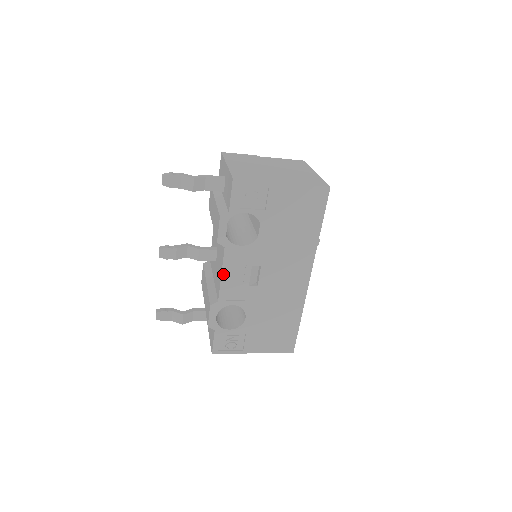
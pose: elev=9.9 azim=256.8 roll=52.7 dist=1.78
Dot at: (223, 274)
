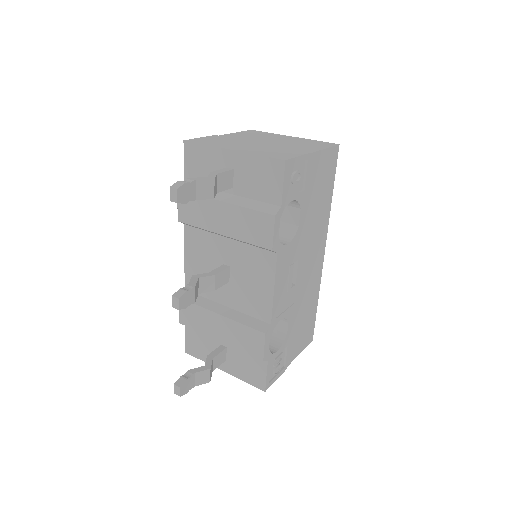
Dot at: (275, 288)
